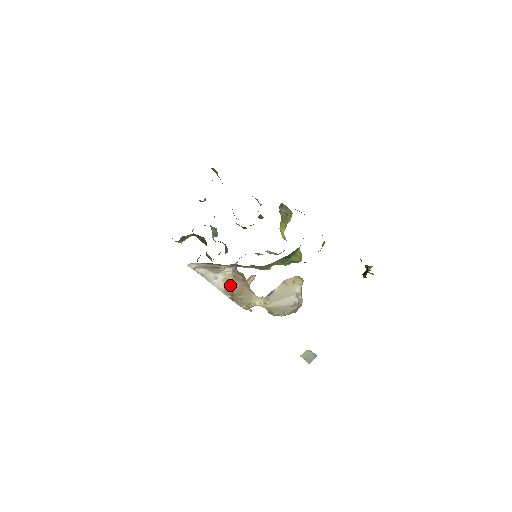
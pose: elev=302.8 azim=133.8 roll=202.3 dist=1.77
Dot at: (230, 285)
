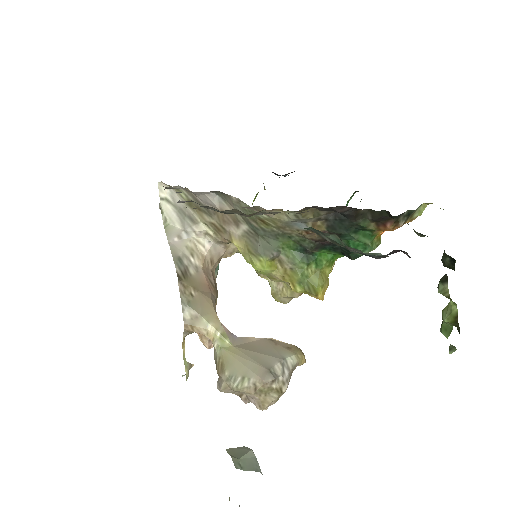
Dot at: (191, 264)
